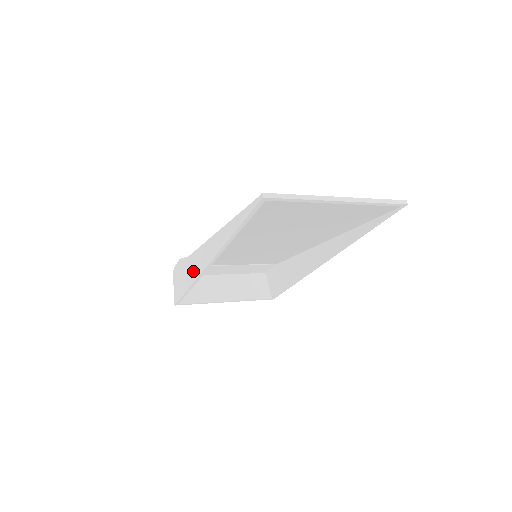
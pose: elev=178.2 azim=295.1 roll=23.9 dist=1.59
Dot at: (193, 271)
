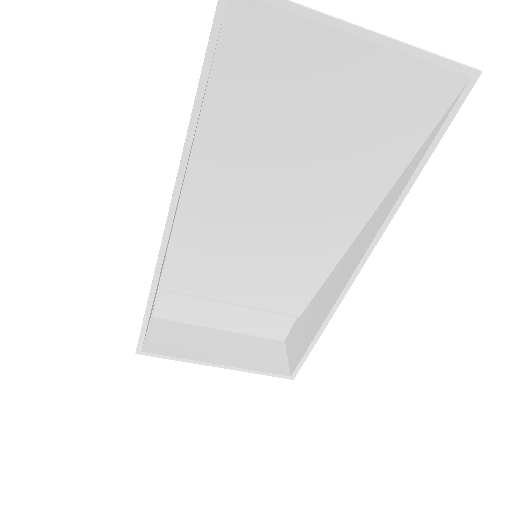
Dot at: occluded
